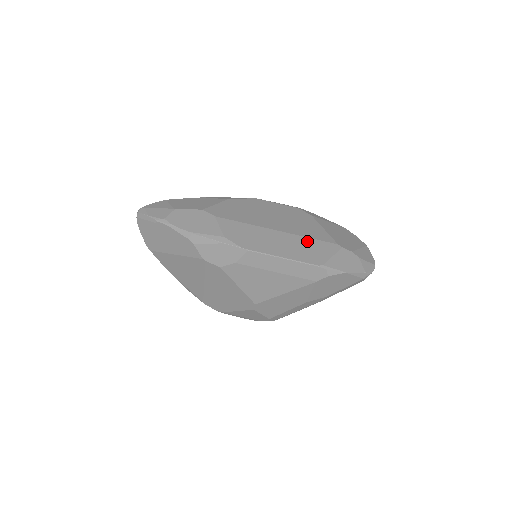
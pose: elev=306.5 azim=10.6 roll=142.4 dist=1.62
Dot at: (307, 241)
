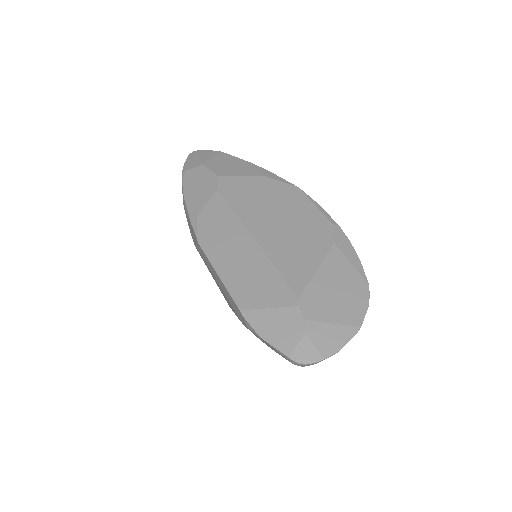
Dot at: (268, 271)
